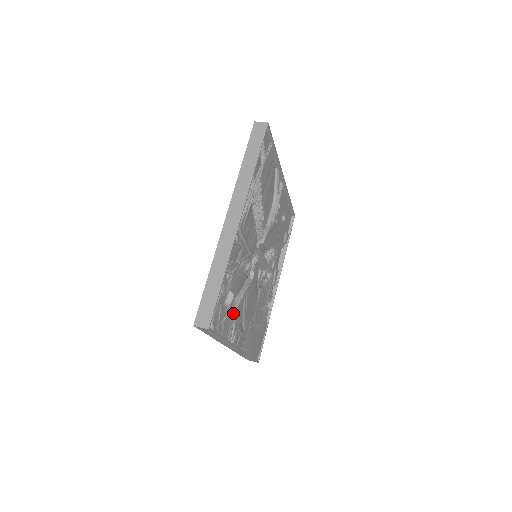
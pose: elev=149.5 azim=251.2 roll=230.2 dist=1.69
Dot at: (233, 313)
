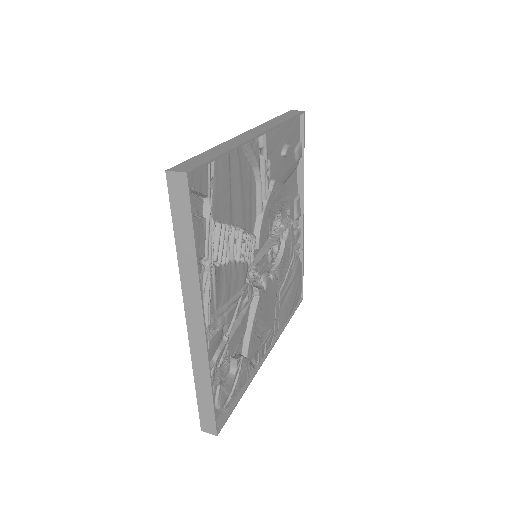
Dot at: (245, 363)
